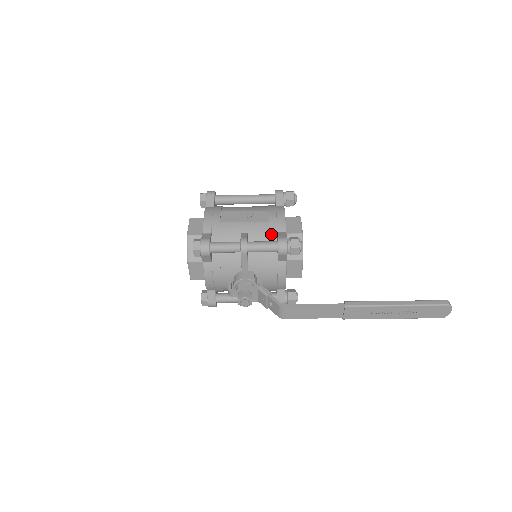
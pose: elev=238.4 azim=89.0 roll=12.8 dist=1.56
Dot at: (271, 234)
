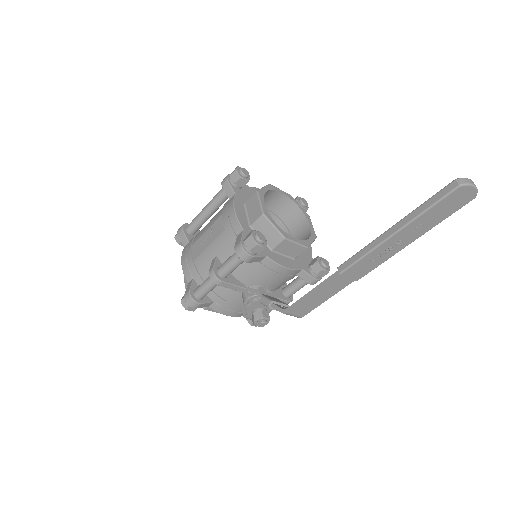
Dot at: (233, 242)
